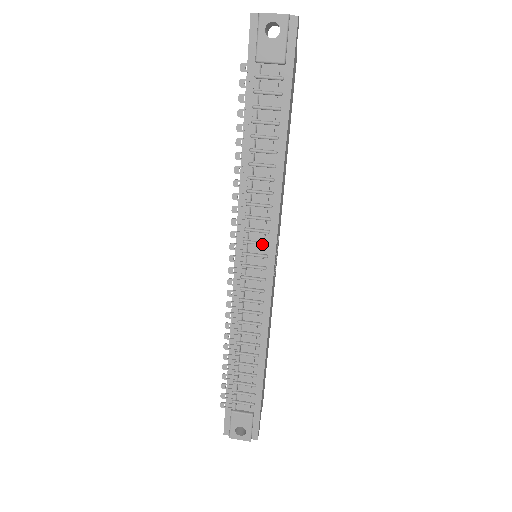
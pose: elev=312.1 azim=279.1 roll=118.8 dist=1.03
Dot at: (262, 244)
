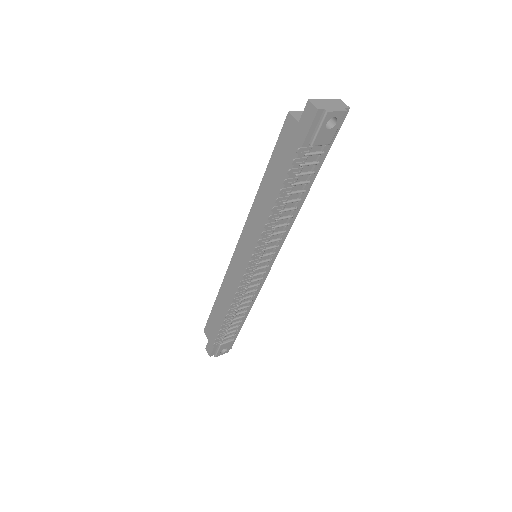
Dot at: (272, 254)
